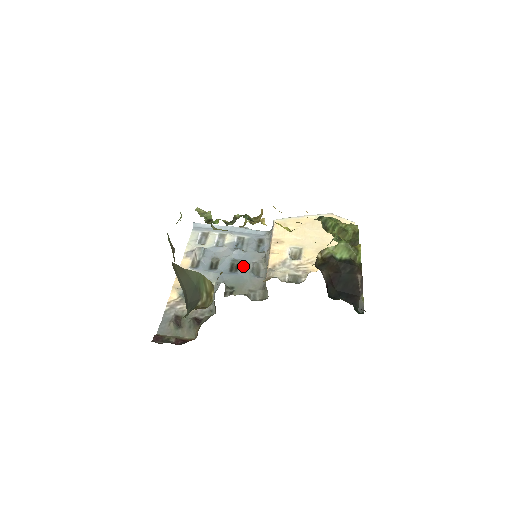
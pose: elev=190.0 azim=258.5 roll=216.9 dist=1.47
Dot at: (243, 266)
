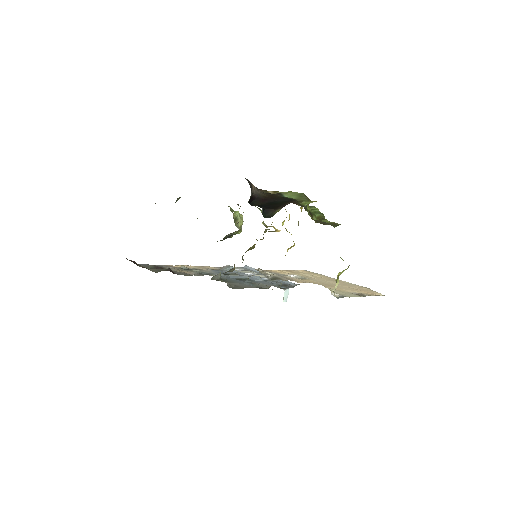
Dot at: (250, 281)
